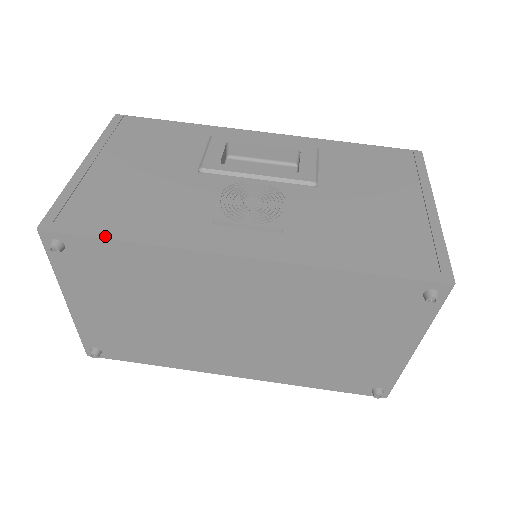
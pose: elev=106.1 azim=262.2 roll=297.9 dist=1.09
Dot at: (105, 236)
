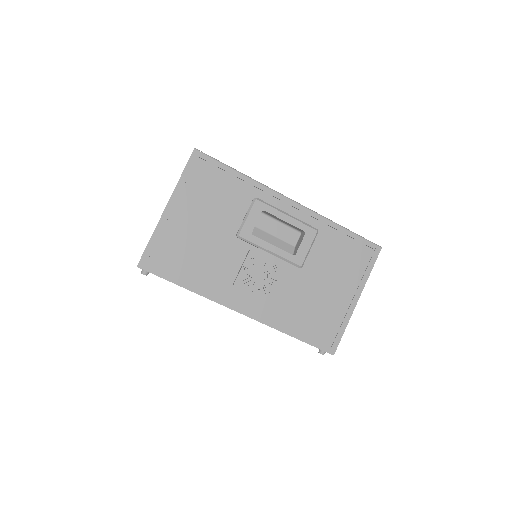
Dot at: (174, 281)
